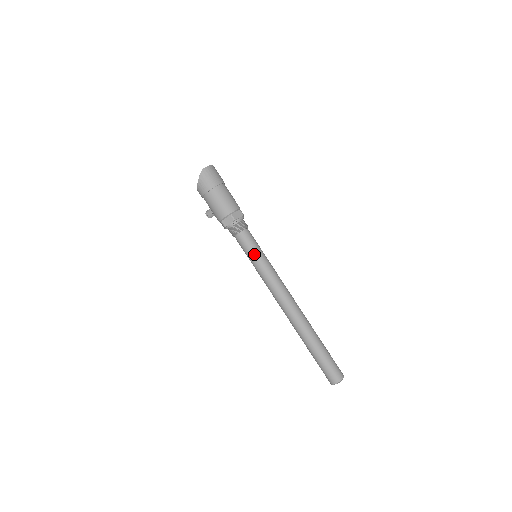
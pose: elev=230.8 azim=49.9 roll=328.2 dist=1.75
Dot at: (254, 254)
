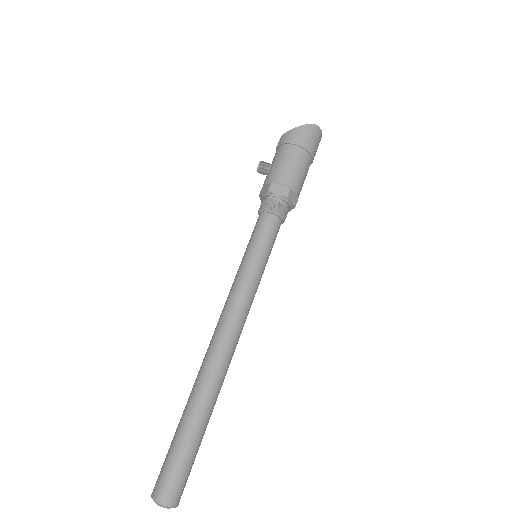
Dot at: (261, 250)
